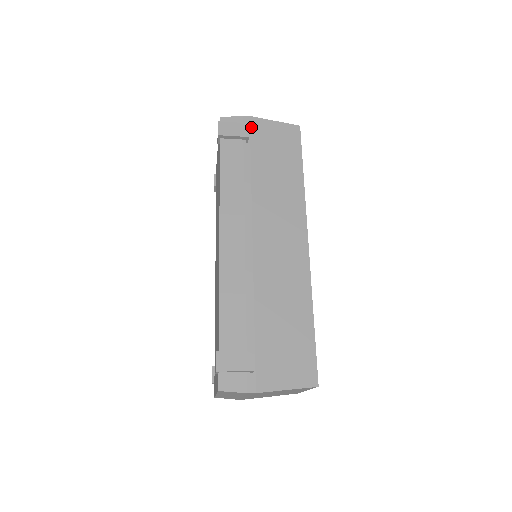
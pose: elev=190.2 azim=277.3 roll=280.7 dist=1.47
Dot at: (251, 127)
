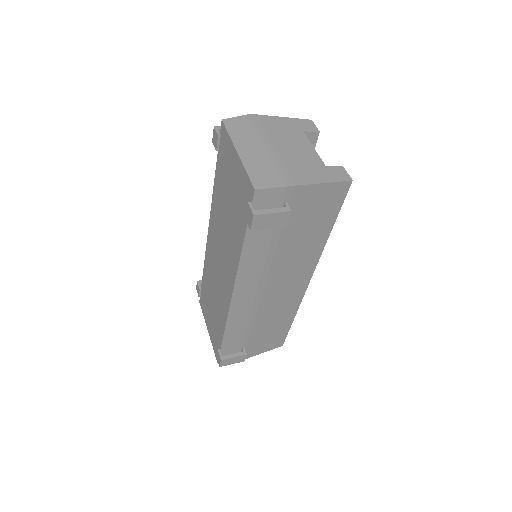
Dot at: (292, 199)
